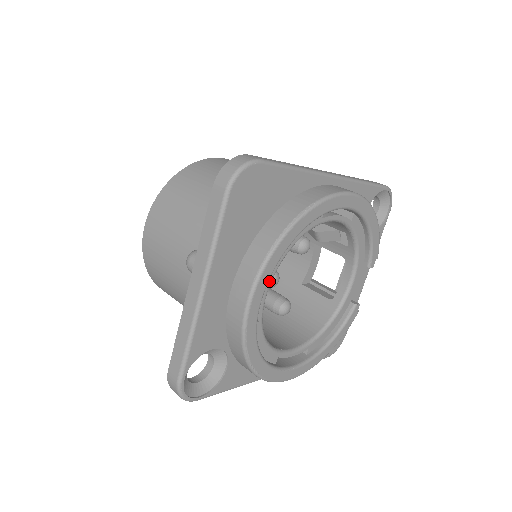
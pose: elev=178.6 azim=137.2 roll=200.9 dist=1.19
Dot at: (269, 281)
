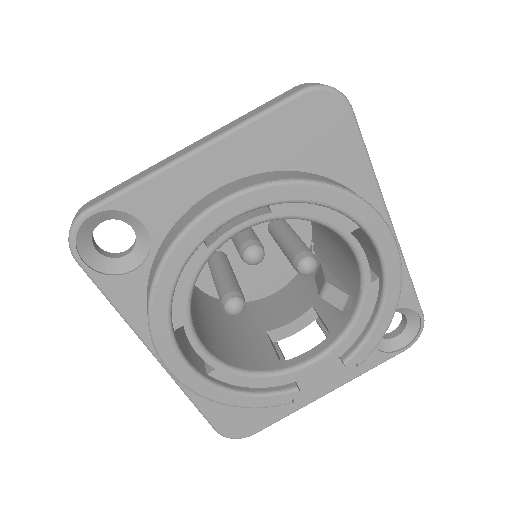
Dot at: (255, 219)
